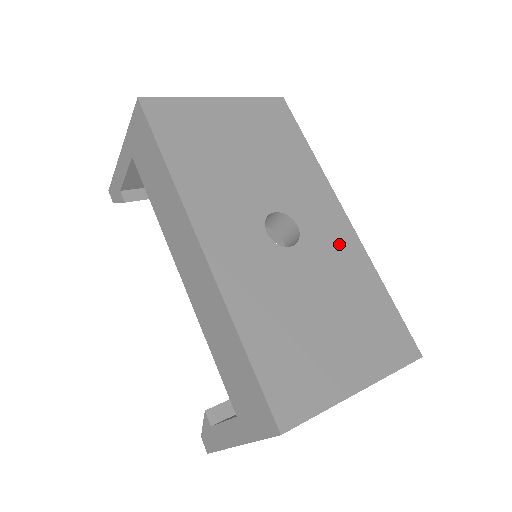
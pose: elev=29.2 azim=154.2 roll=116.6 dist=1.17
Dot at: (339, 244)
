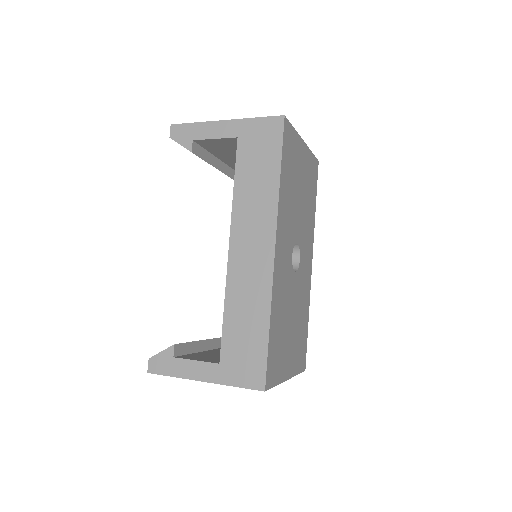
Dot at: (306, 281)
